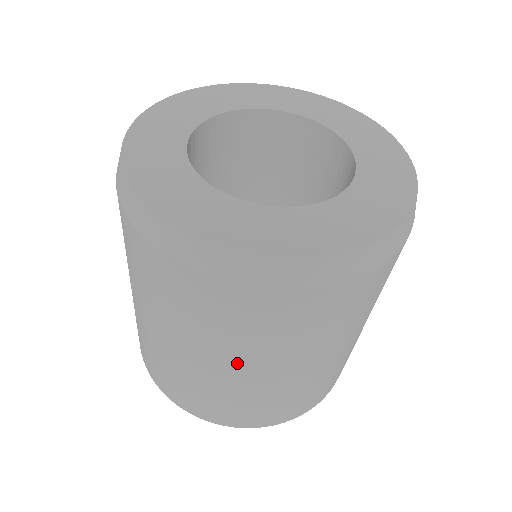
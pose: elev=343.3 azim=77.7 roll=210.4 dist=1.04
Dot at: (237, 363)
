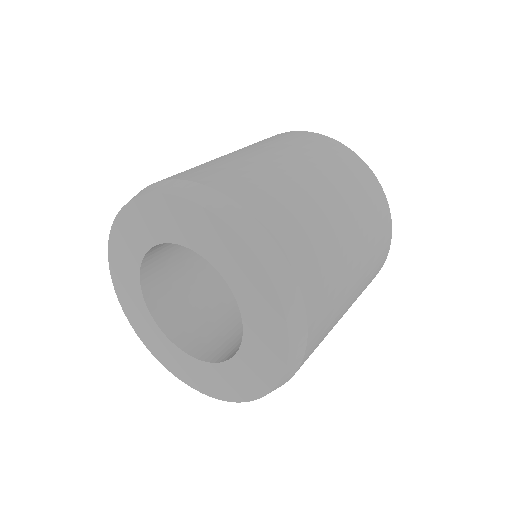
Dot at: occluded
